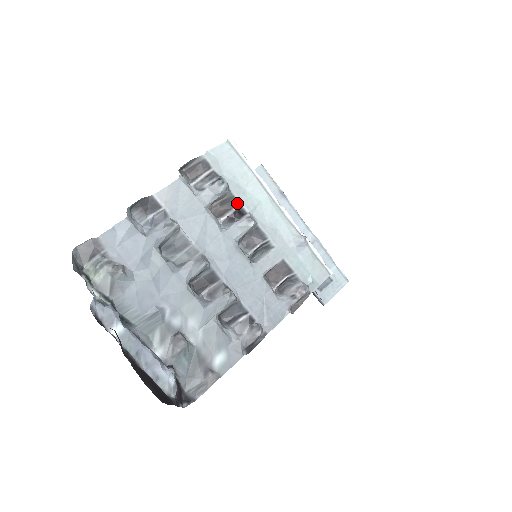
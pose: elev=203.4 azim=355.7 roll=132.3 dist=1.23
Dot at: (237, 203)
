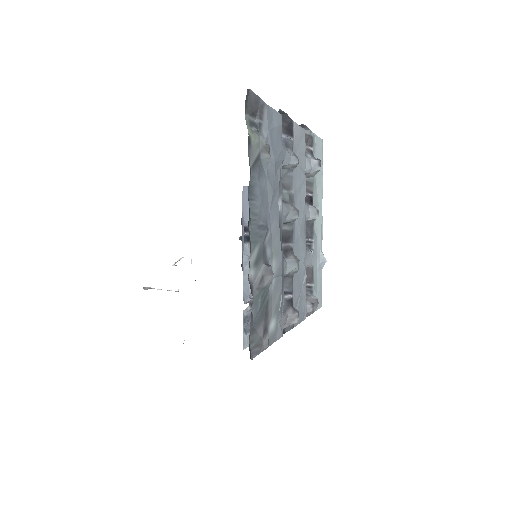
Dot at: (312, 191)
